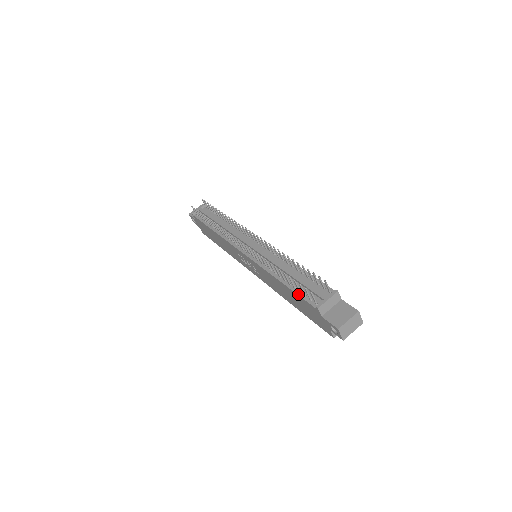
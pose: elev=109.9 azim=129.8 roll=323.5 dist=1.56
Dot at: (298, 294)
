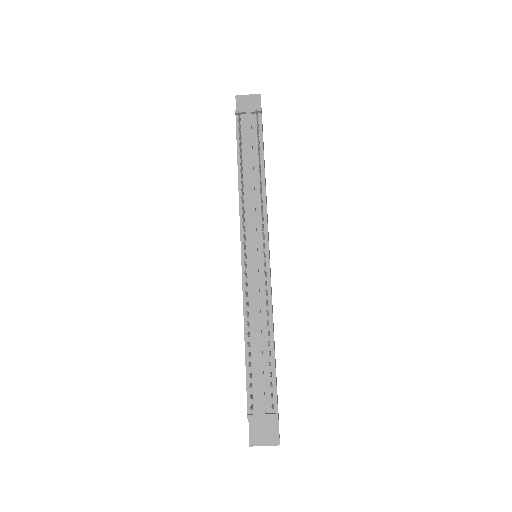
Dot at: (247, 378)
